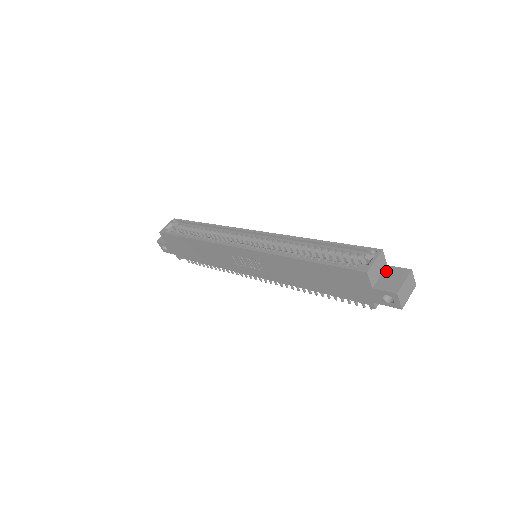
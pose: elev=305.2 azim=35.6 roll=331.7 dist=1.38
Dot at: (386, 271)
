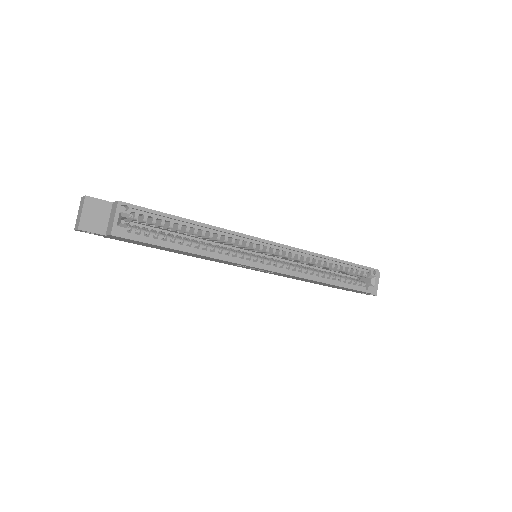
Dot at: occluded
